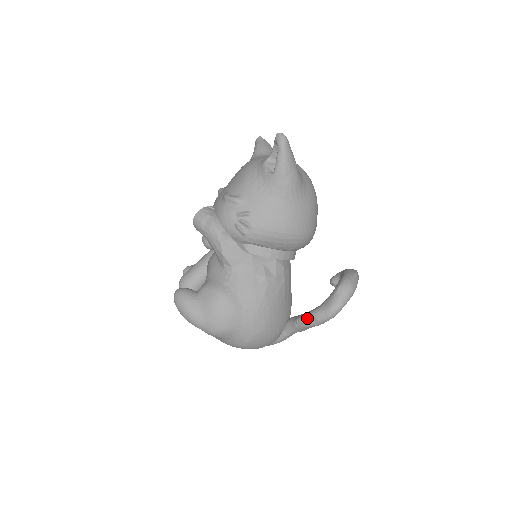
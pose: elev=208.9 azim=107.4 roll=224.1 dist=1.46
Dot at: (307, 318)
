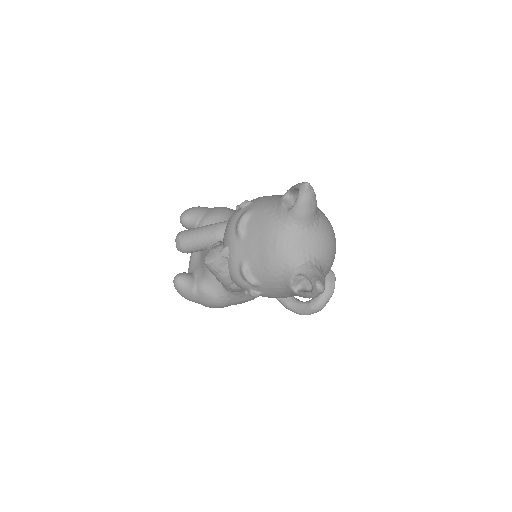
Dot at: (280, 302)
